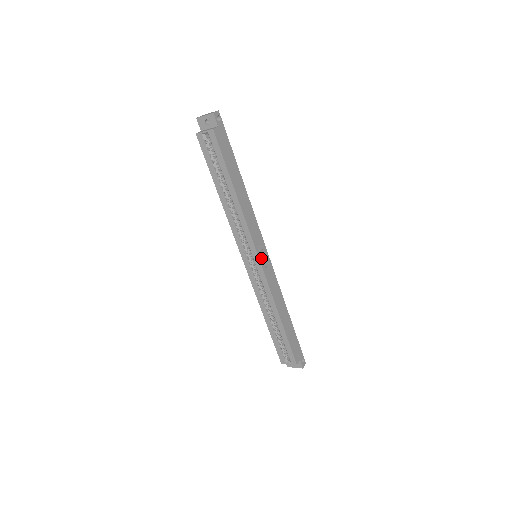
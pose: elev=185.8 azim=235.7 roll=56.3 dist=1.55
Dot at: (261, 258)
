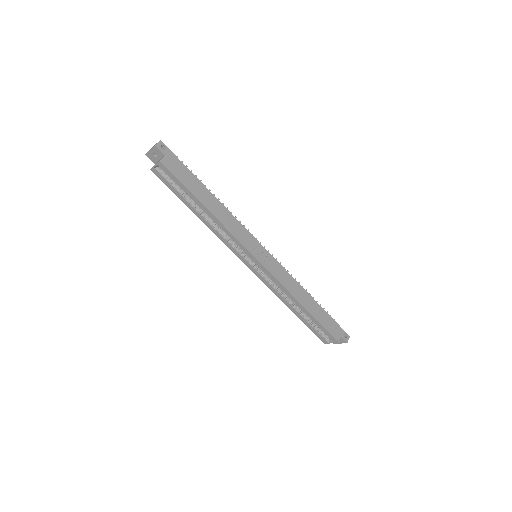
Dot at: (259, 258)
